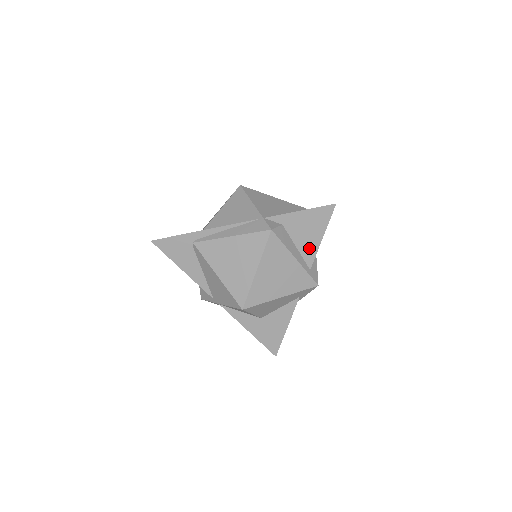
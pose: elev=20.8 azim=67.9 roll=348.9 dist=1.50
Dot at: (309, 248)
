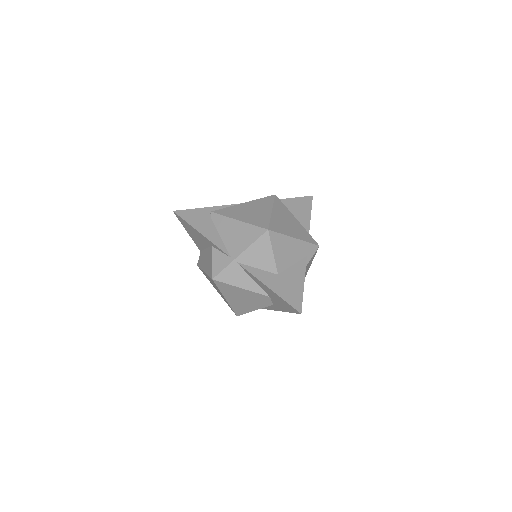
Dot at: (303, 221)
